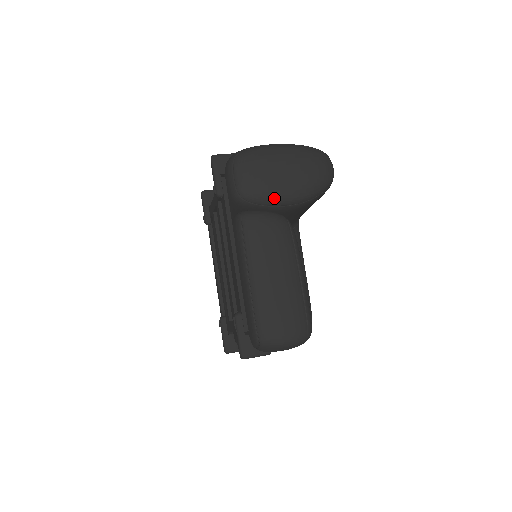
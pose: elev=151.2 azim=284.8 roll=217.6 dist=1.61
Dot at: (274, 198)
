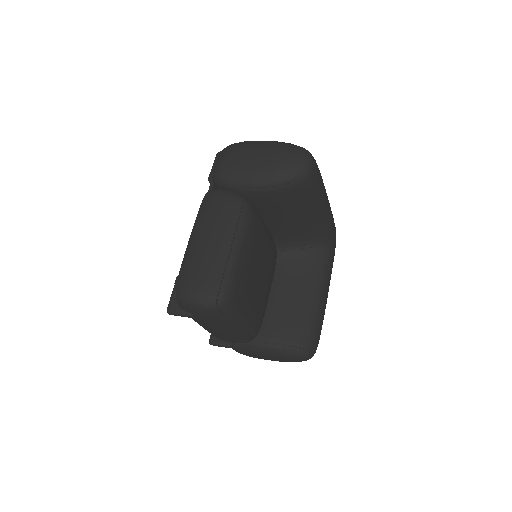
Dot at: (239, 180)
